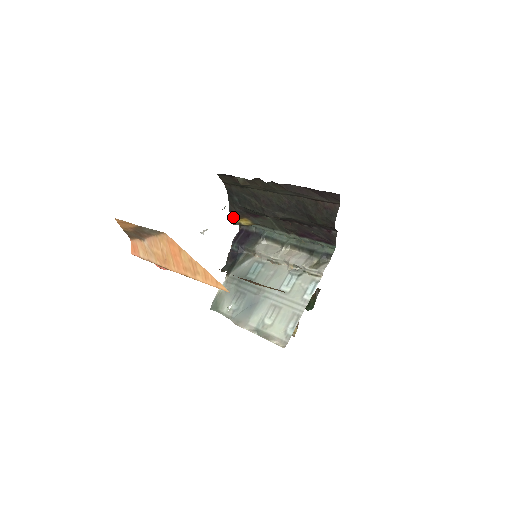
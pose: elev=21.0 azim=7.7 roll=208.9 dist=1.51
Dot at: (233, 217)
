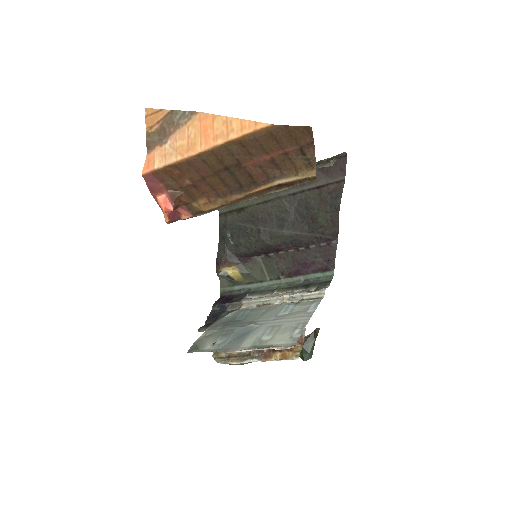
Dot at: (220, 266)
